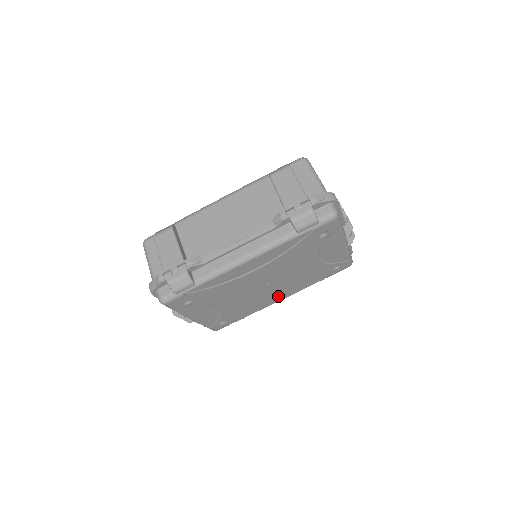
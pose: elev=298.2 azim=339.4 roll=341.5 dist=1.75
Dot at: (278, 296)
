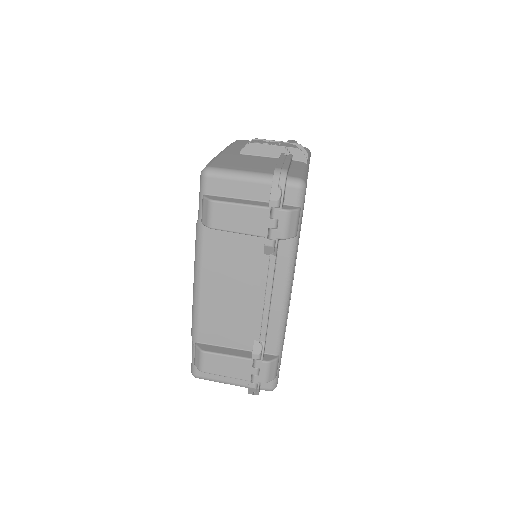
Dot at: occluded
